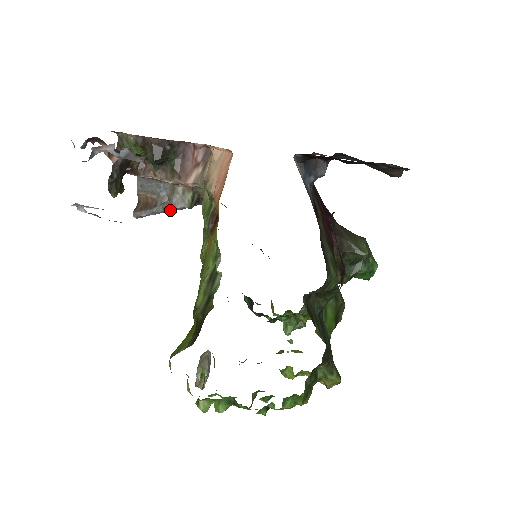
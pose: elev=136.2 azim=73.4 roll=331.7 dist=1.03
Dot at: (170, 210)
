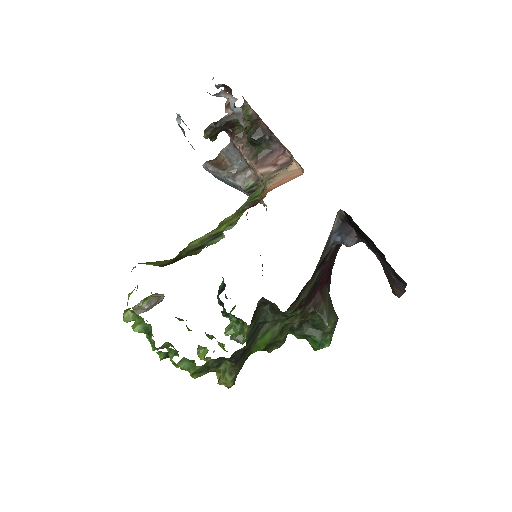
Dot at: (230, 180)
